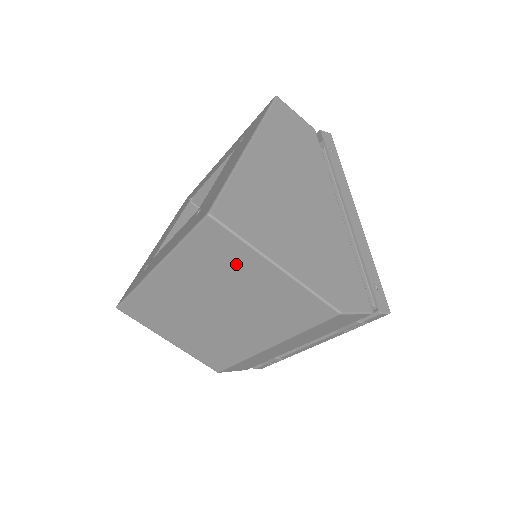
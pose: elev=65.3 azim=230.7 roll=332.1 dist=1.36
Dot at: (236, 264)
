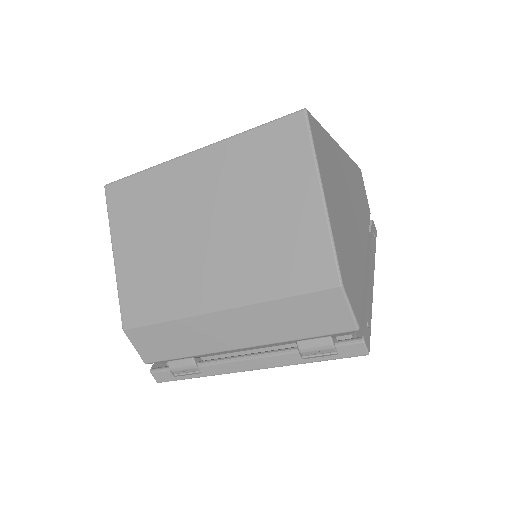
Dot at: (283, 175)
